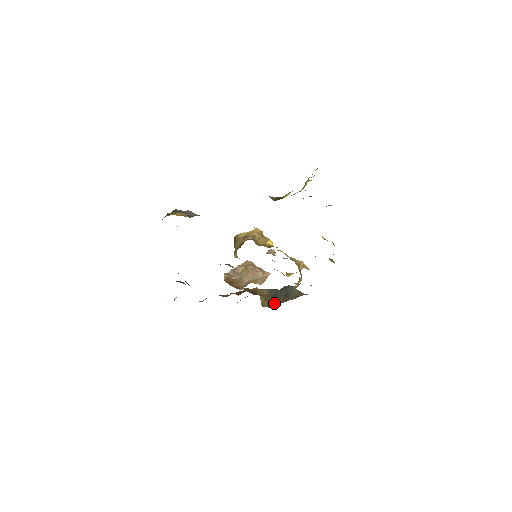
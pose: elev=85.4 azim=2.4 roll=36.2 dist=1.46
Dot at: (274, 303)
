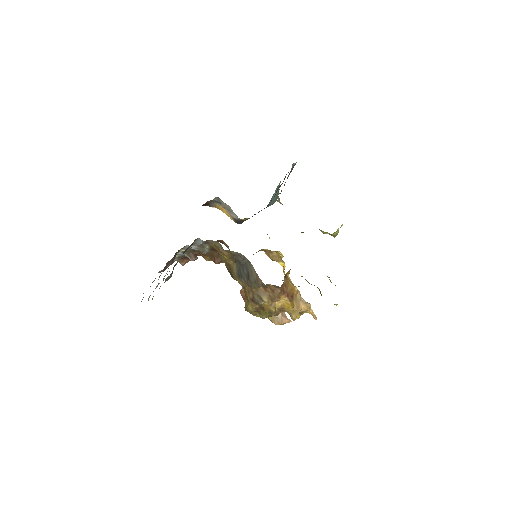
Dot at: (248, 300)
